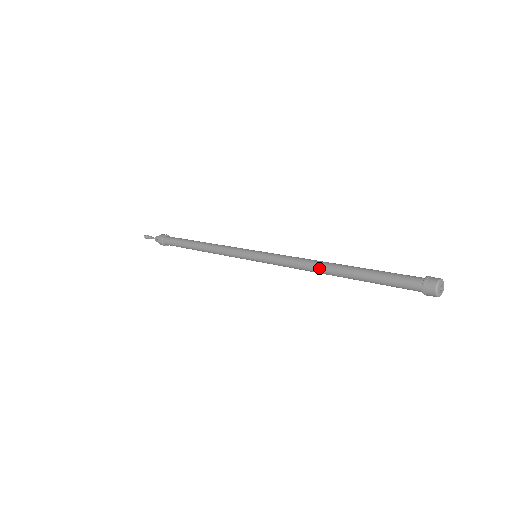
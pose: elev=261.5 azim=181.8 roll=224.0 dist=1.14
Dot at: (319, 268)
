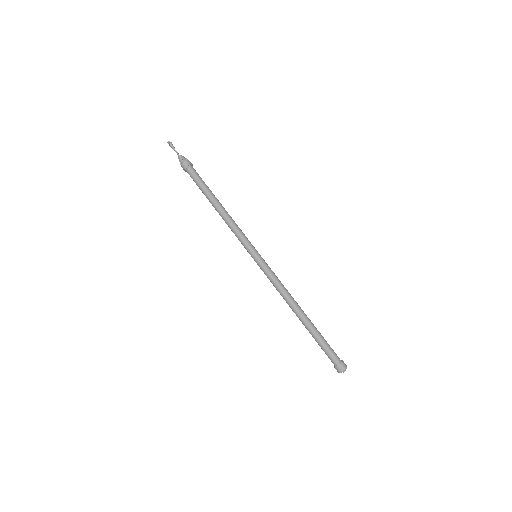
Dot at: (294, 305)
